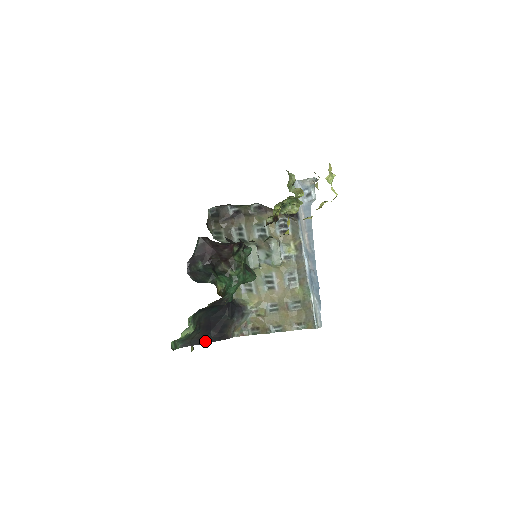
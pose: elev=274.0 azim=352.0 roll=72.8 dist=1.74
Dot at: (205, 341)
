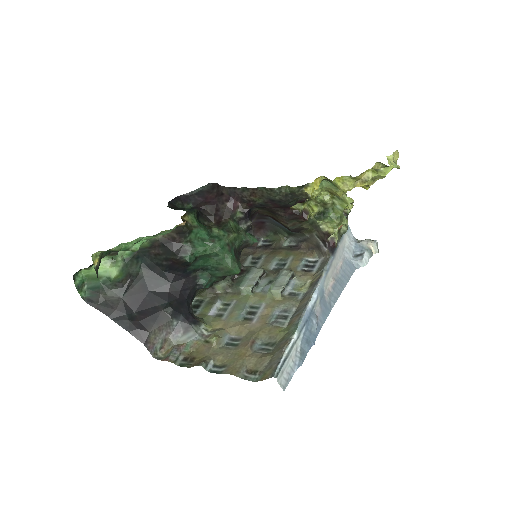
Dot at: (117, 318)
